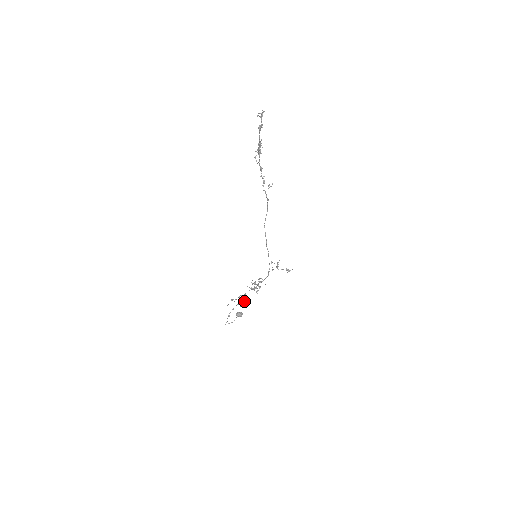
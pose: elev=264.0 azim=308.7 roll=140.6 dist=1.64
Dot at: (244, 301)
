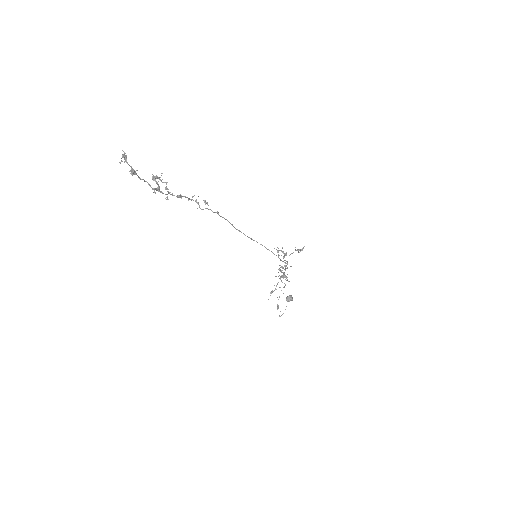
Dot at: occluded
